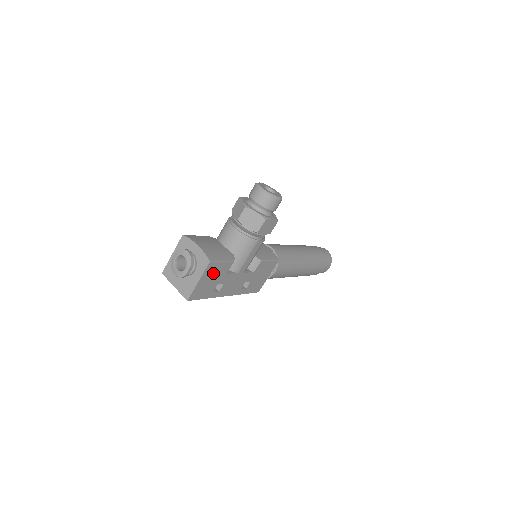
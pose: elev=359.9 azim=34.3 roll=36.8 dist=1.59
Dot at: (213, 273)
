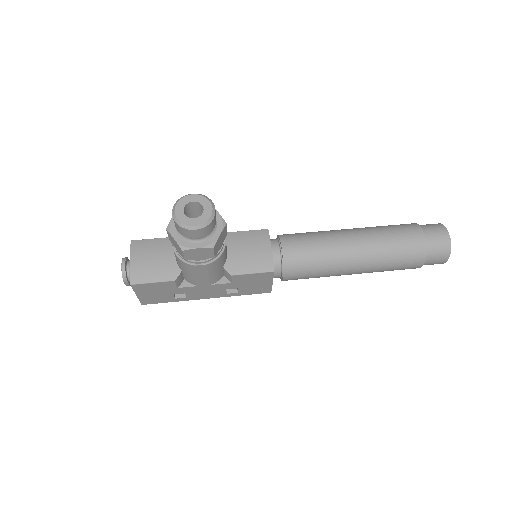
Dot at: (152, 289)
